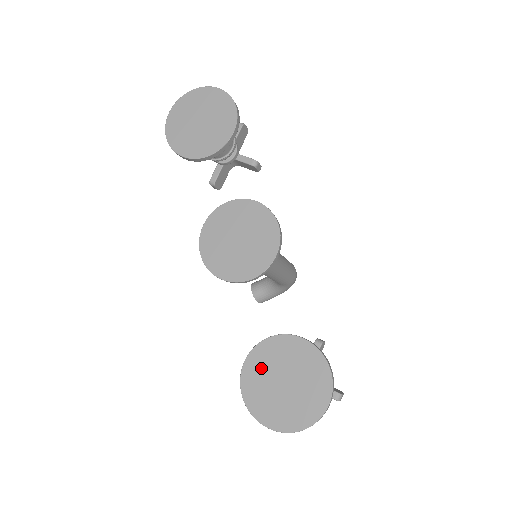
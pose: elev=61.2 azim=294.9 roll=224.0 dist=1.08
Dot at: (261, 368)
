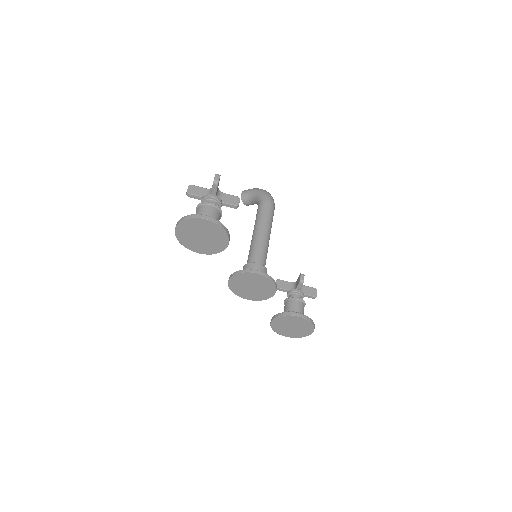
Dot at: (280, 324)
